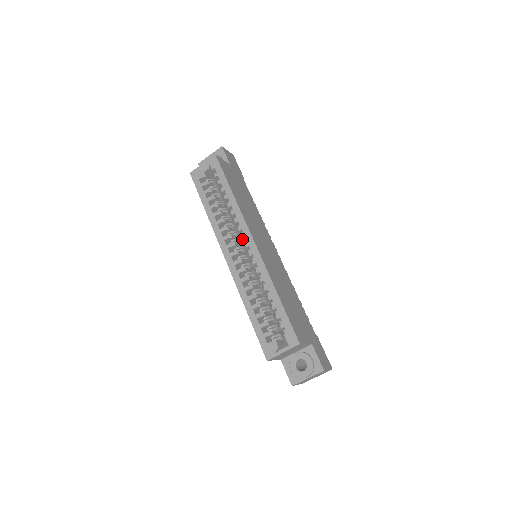
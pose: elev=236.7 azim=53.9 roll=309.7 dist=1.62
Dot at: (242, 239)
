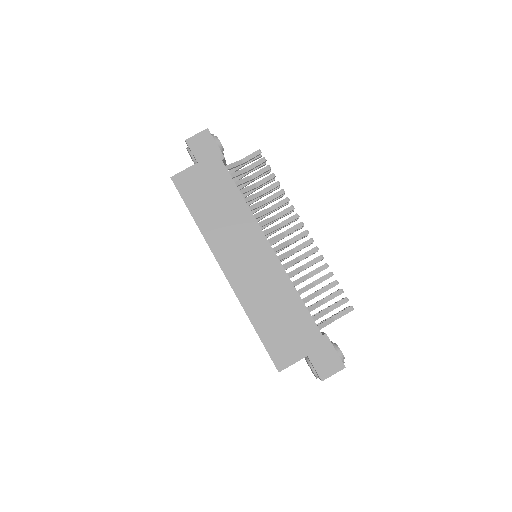
Dot at: occluded
